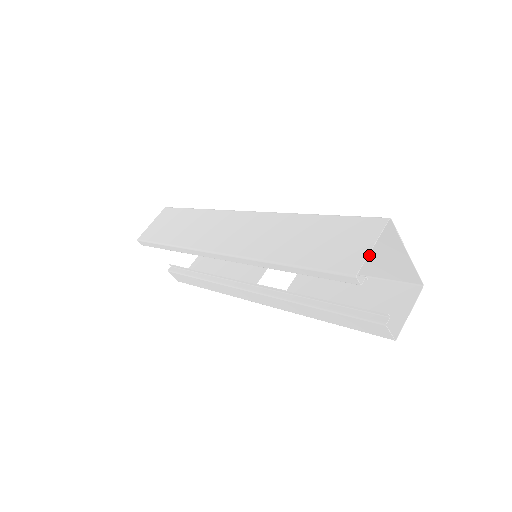
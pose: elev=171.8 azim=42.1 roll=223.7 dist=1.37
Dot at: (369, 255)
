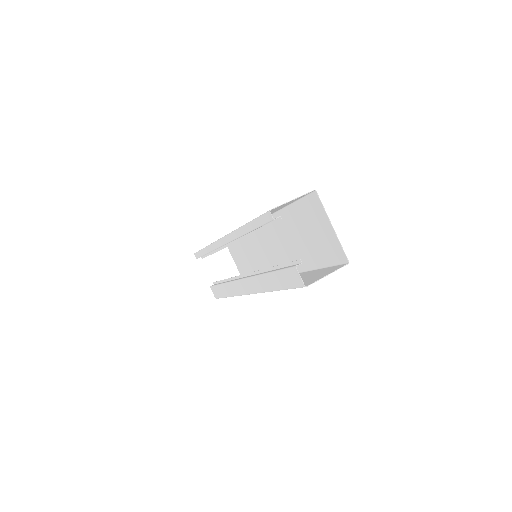
Dot at: (317, 239)
